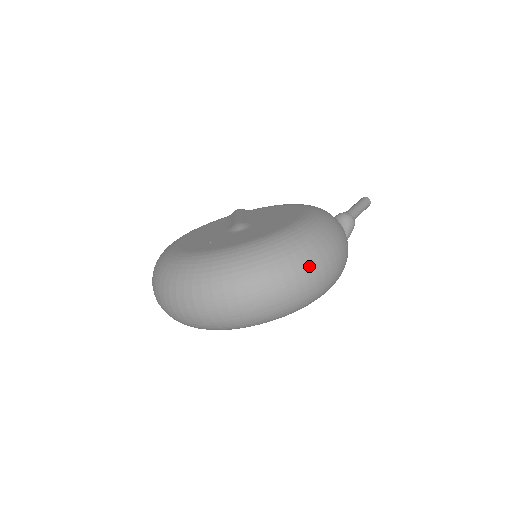
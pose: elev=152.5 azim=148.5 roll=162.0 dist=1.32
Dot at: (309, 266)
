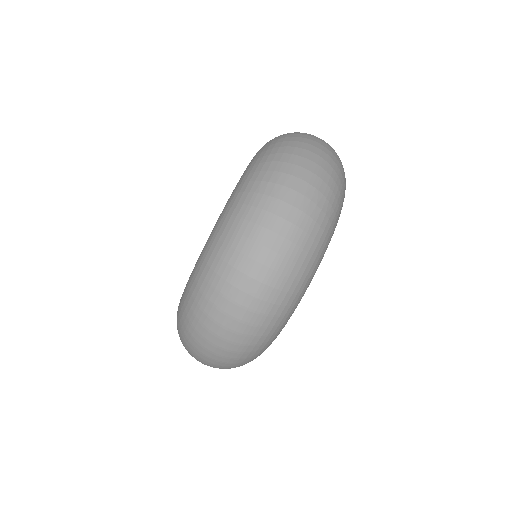
Dot at: occluded
